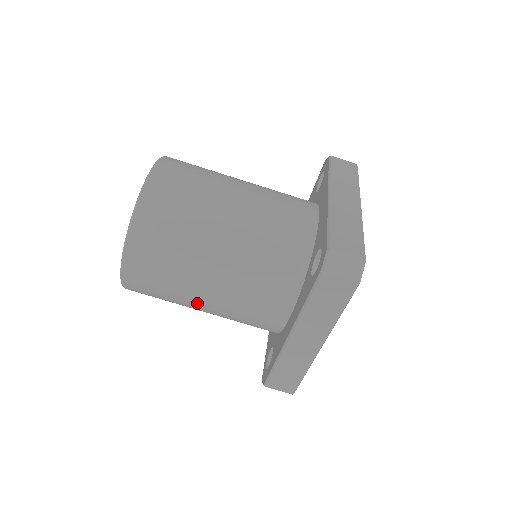
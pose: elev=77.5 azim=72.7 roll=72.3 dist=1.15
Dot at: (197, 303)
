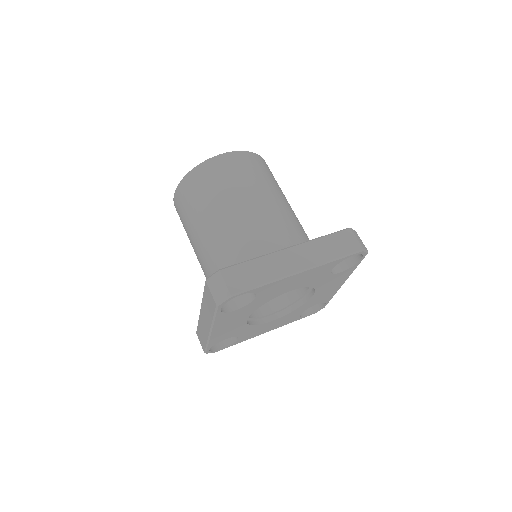
Dot at: (234, 204)
